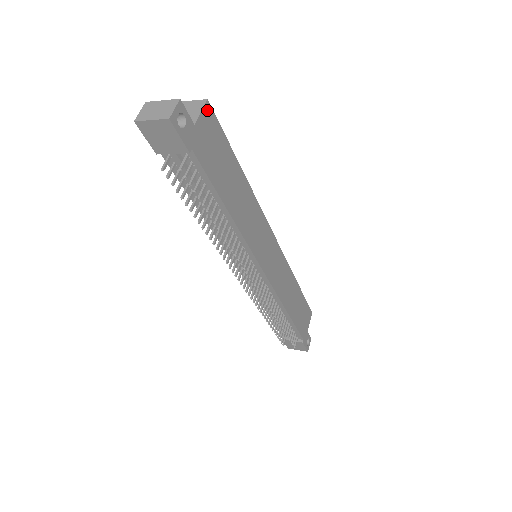
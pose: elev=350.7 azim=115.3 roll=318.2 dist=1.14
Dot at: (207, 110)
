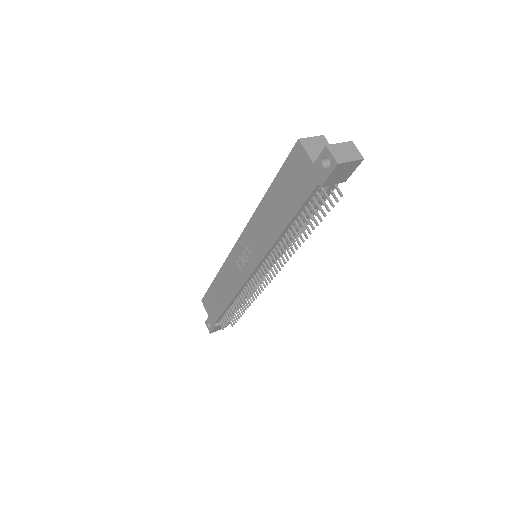
Dot at: (324, 144)
